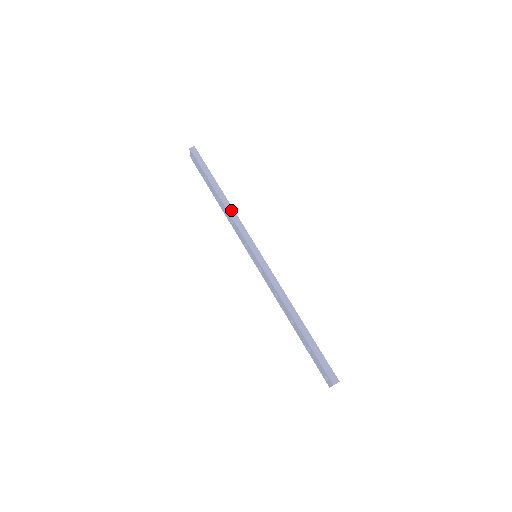
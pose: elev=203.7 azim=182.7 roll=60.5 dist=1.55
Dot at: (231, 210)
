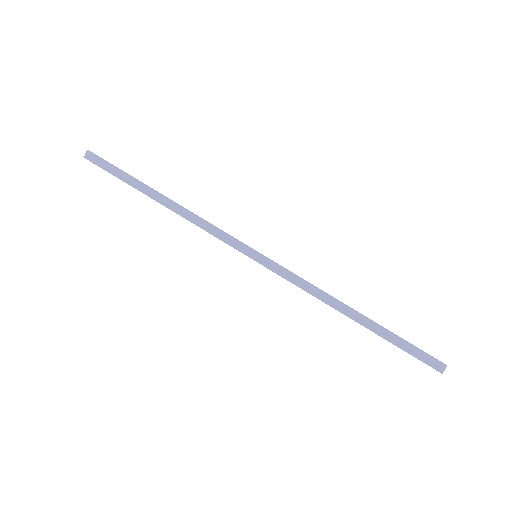
Dot at: (189, 215)
